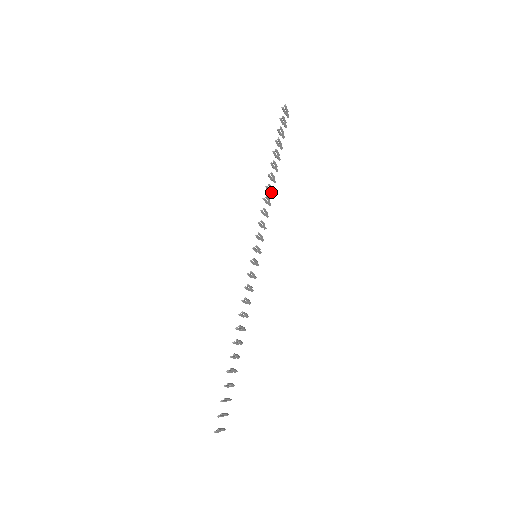
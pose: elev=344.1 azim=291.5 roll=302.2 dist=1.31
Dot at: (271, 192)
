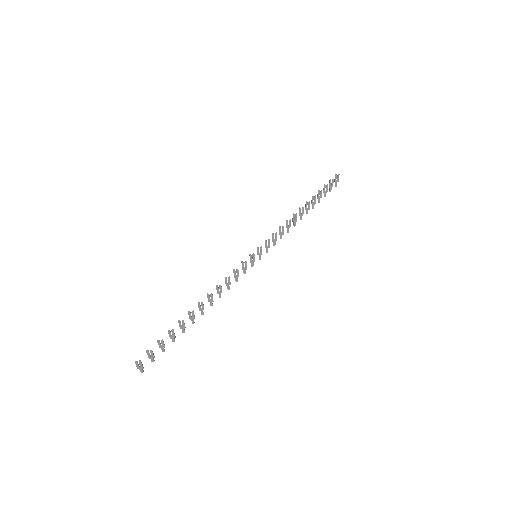
Dot at: (294, 223)
